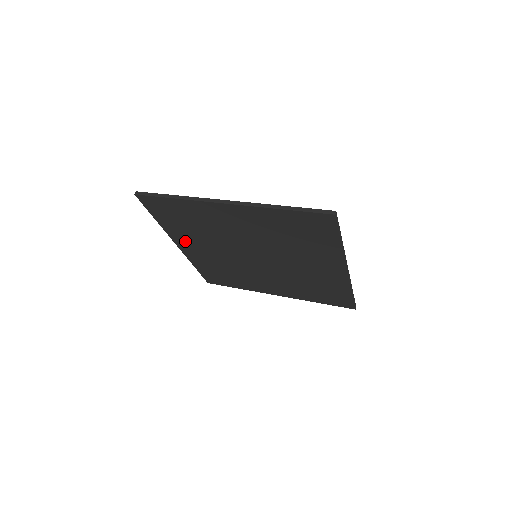
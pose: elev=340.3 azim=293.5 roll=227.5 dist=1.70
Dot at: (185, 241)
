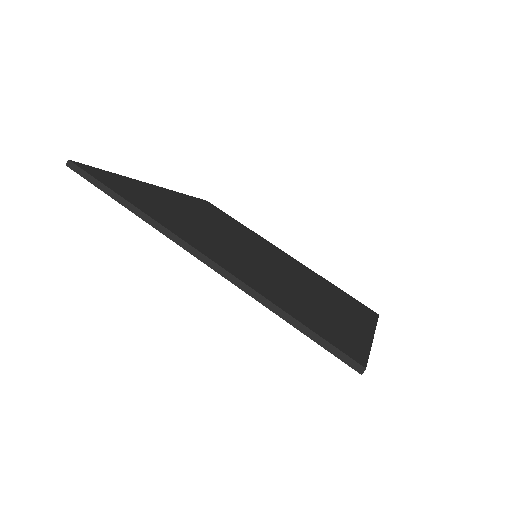
Dot at: occluded
